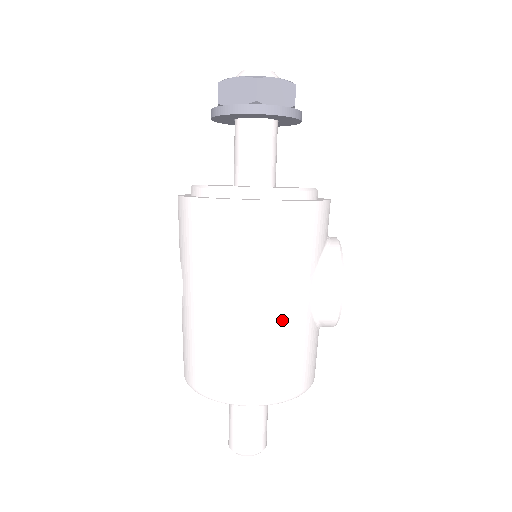
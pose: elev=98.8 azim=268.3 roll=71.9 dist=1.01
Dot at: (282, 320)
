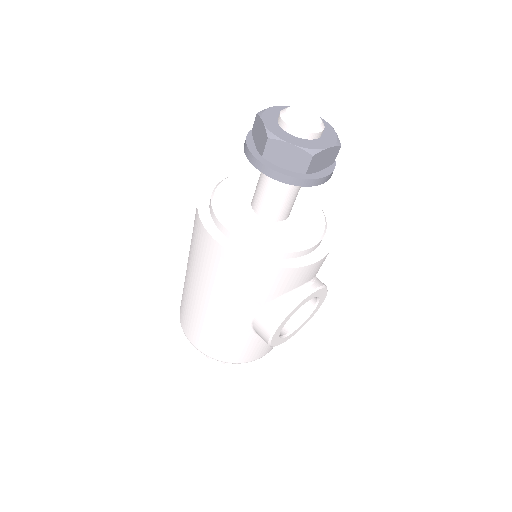
Dot at: (219, 320)
